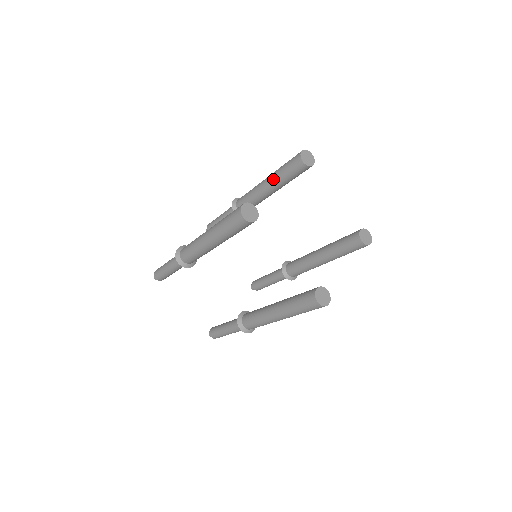
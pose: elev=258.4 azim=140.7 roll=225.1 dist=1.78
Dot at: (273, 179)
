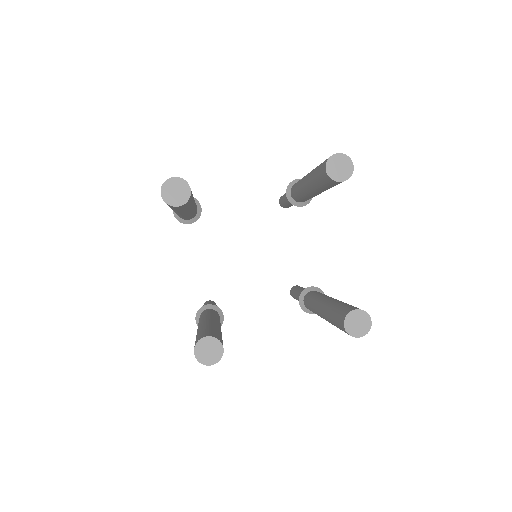
Dot at: (309, 175)
